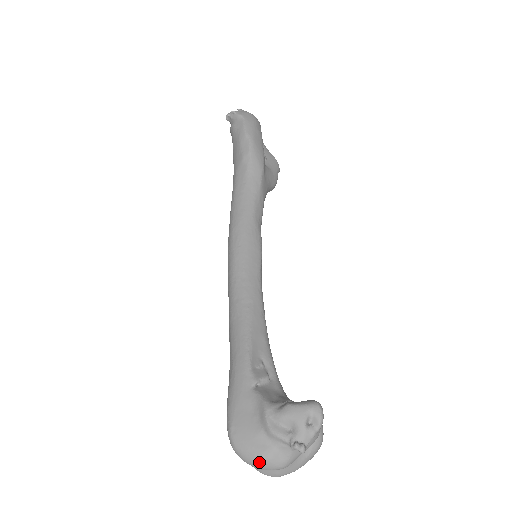
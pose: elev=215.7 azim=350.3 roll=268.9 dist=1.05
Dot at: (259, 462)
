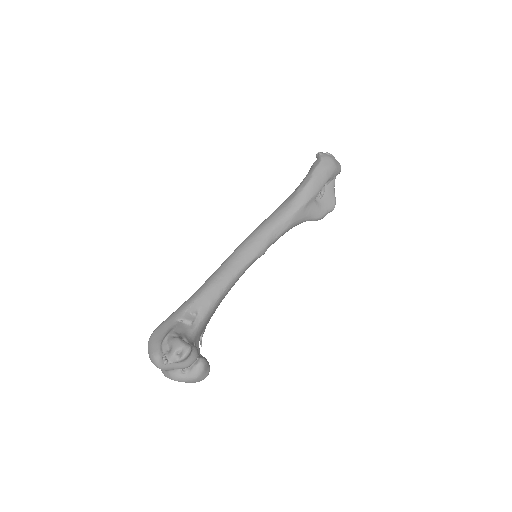
Dot at: (150, 356)
